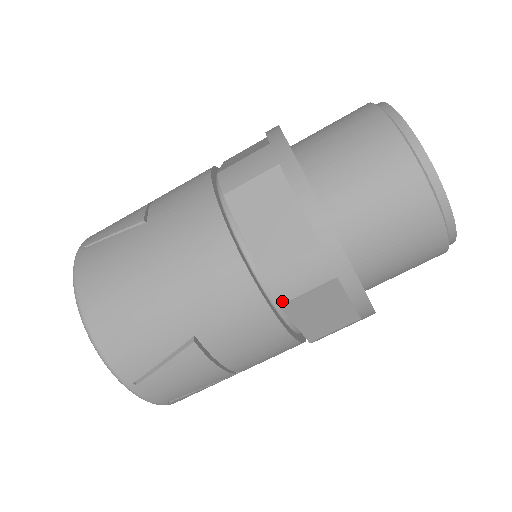
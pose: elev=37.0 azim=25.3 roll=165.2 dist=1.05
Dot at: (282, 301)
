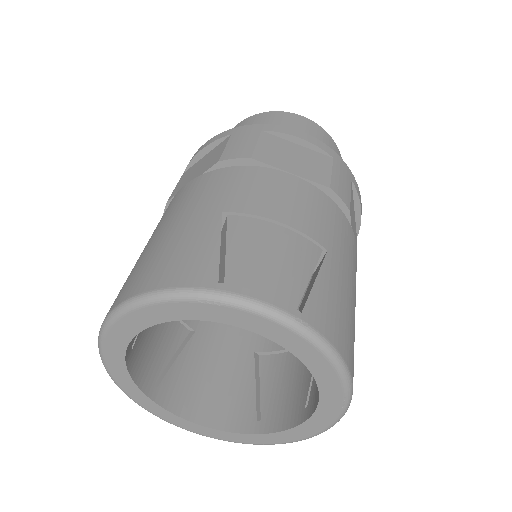
Dot at: (249, 156)
